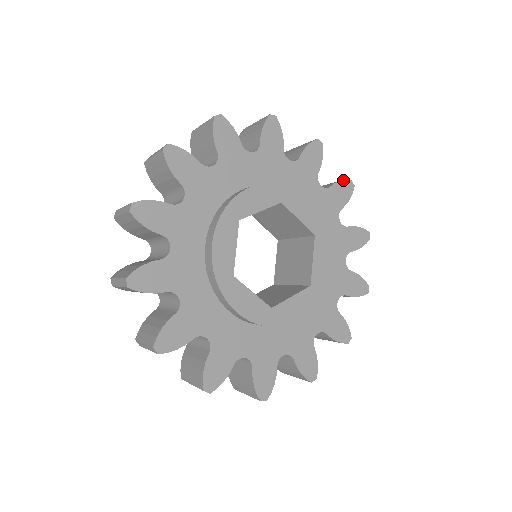
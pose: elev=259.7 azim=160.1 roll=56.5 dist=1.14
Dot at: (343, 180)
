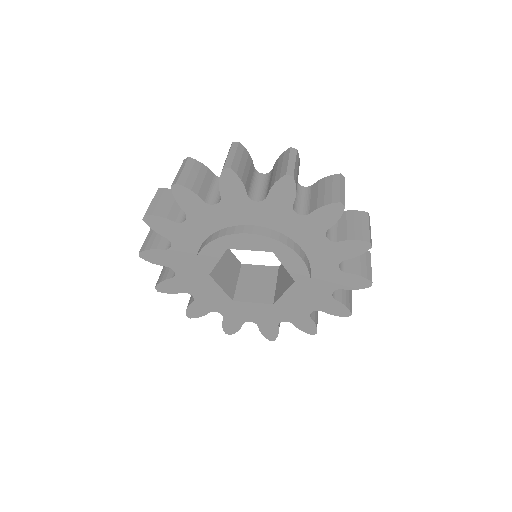
Dot at: (276, 181)
